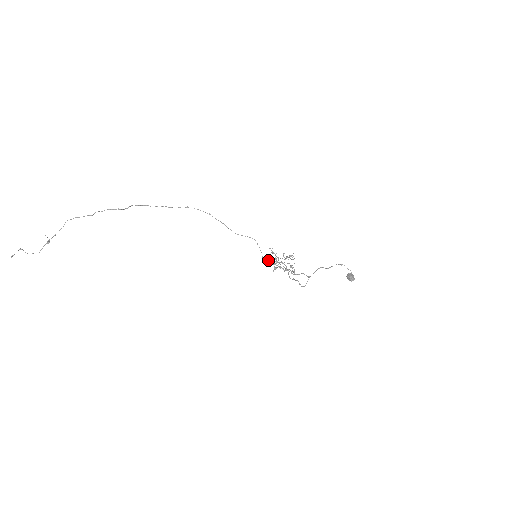
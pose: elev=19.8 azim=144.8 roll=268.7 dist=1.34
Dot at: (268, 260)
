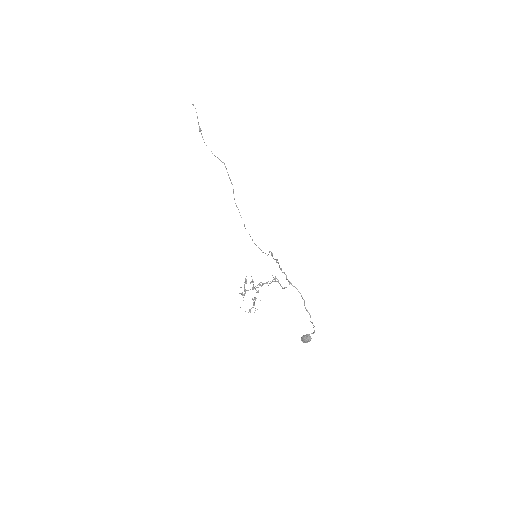
Dot at: (272, 254)
